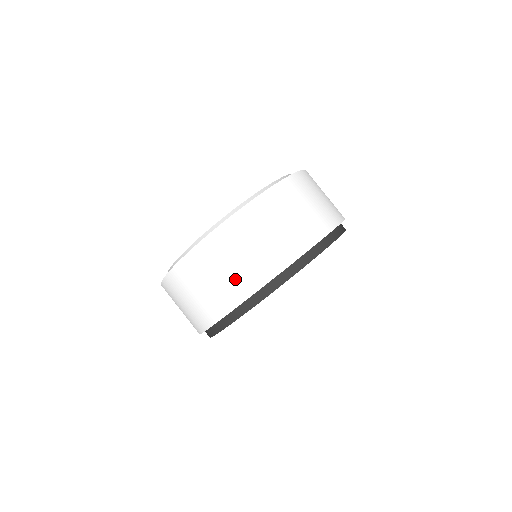
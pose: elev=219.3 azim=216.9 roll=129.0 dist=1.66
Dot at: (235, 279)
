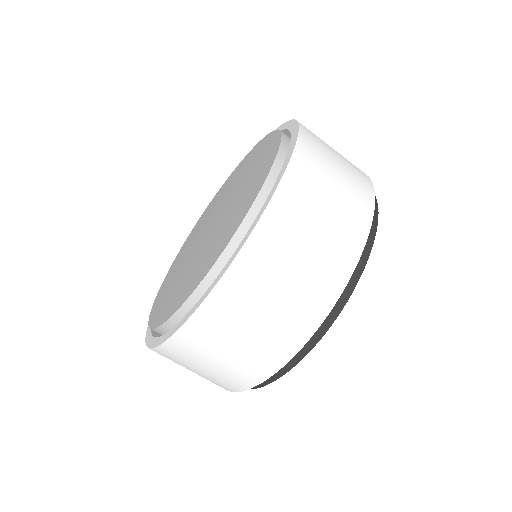
Dot at: (296, 304)
